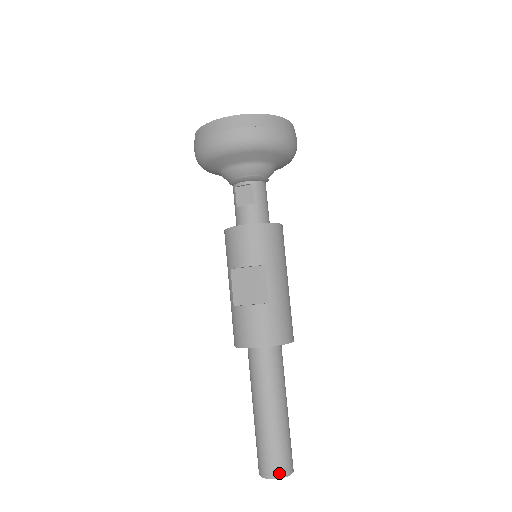
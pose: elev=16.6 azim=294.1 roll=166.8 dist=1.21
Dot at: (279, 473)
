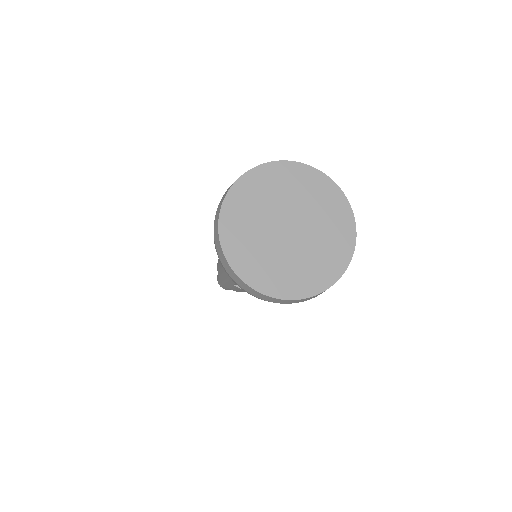
Dot at: occluded
